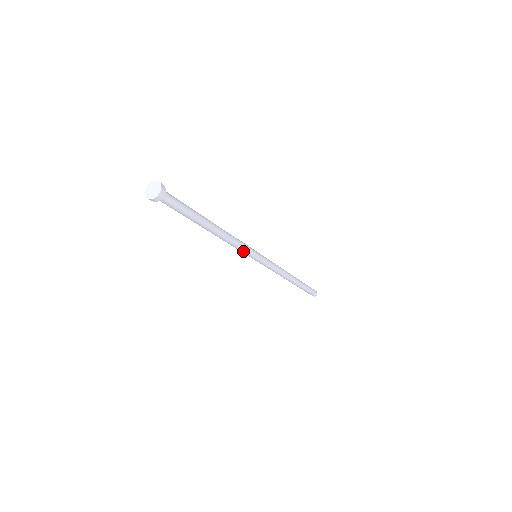
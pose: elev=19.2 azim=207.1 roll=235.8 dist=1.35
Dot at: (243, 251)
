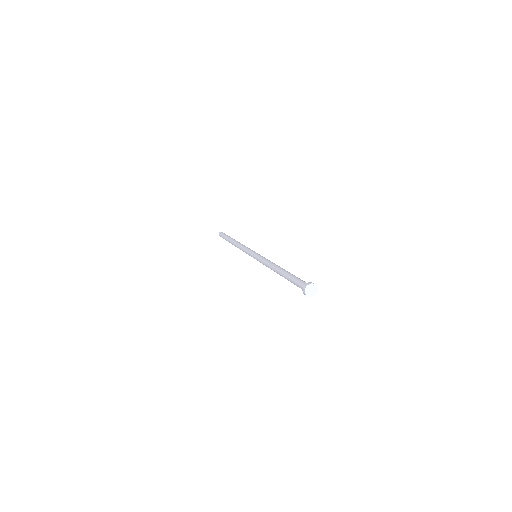
Dot at: occluded
